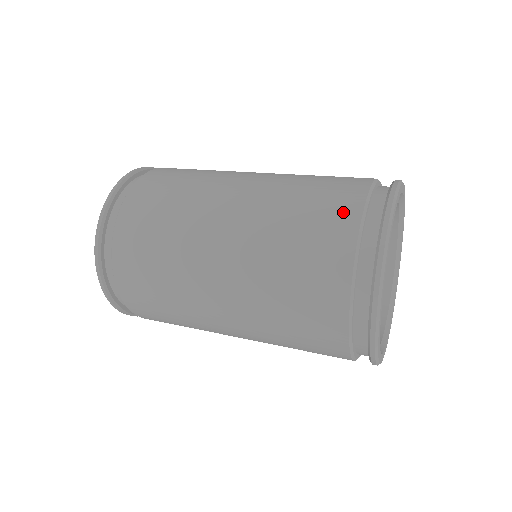
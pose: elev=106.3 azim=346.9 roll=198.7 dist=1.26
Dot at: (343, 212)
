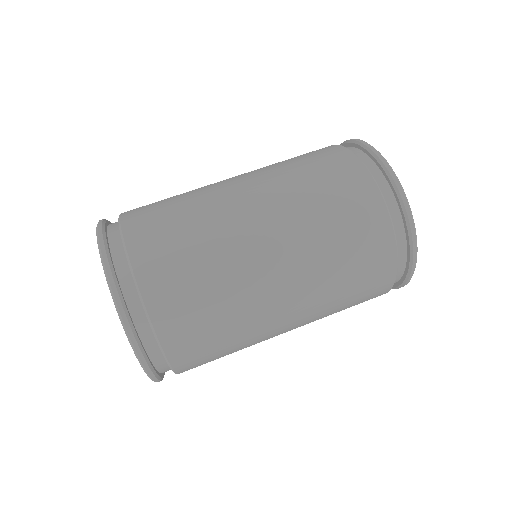
Dot at: (330, 151)
